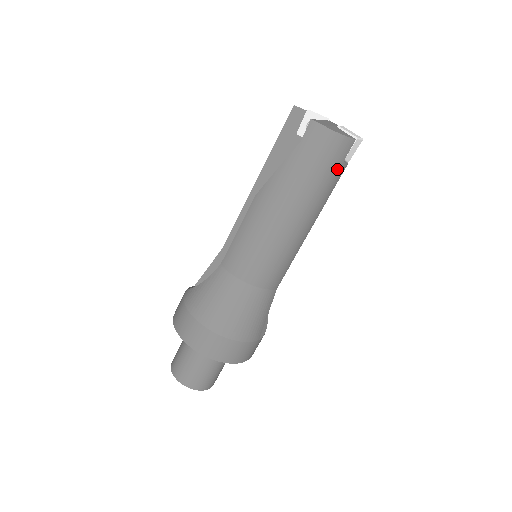
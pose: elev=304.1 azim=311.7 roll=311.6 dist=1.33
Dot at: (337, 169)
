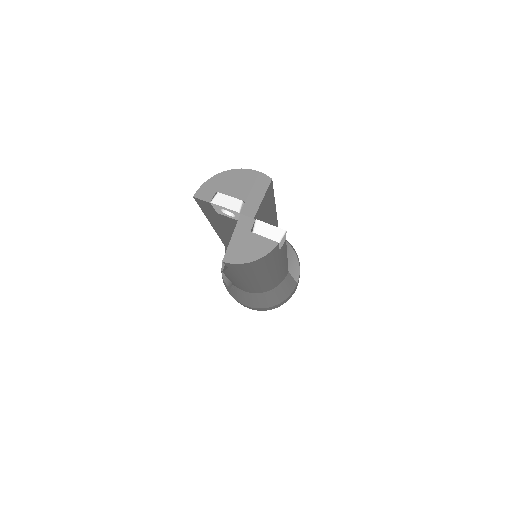
Dot at: (278, 254)
